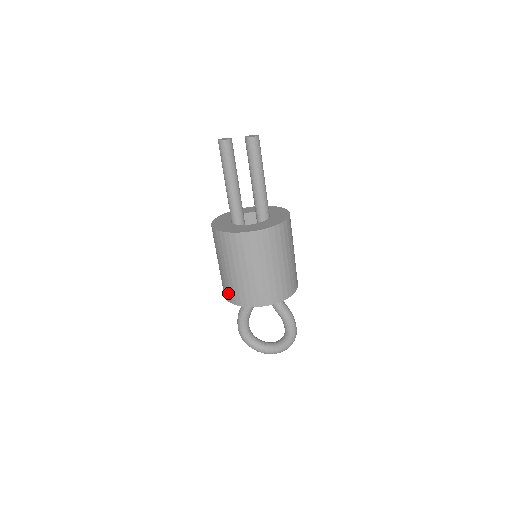
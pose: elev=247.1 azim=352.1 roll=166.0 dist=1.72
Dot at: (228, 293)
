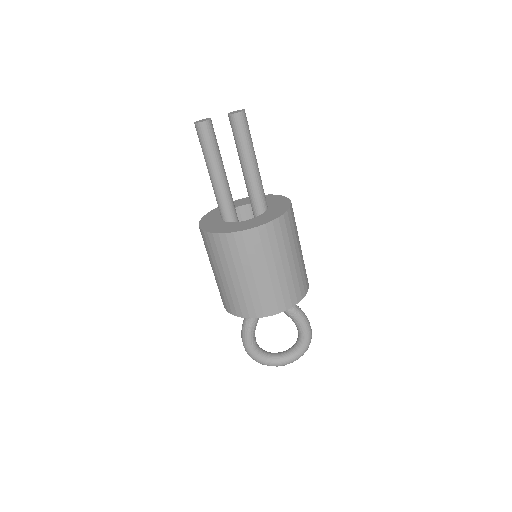
Dot at: (236, 306)
